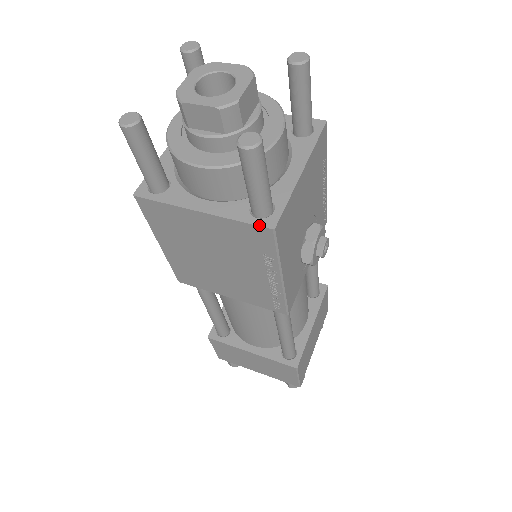
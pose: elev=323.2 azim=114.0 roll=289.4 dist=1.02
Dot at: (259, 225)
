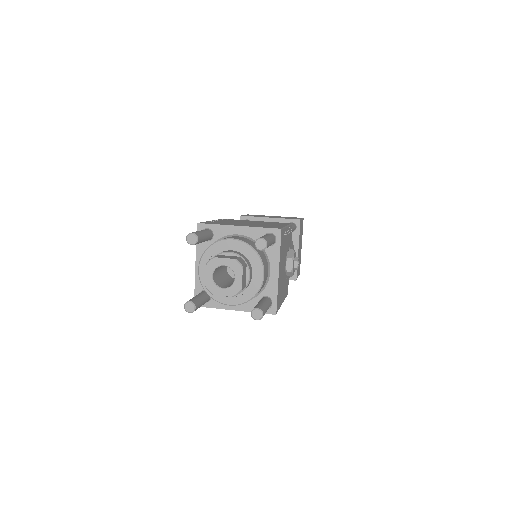
Dot at: occluded
